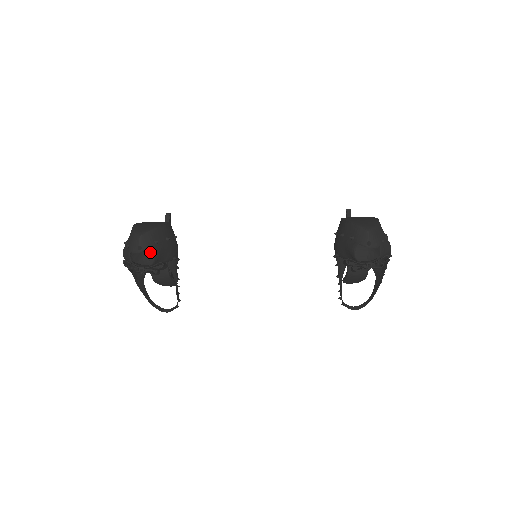
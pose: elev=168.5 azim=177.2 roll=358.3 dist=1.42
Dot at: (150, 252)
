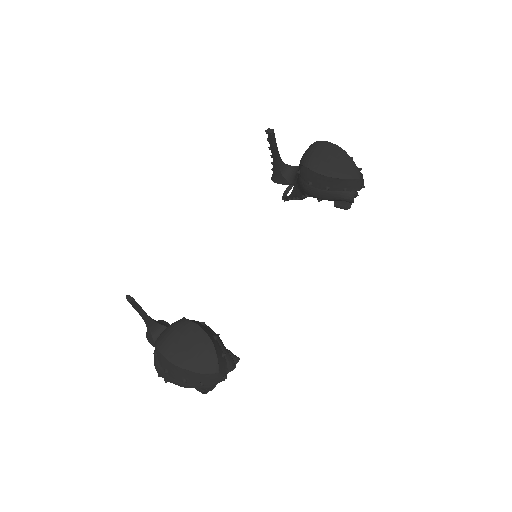
Dot at: occluded
